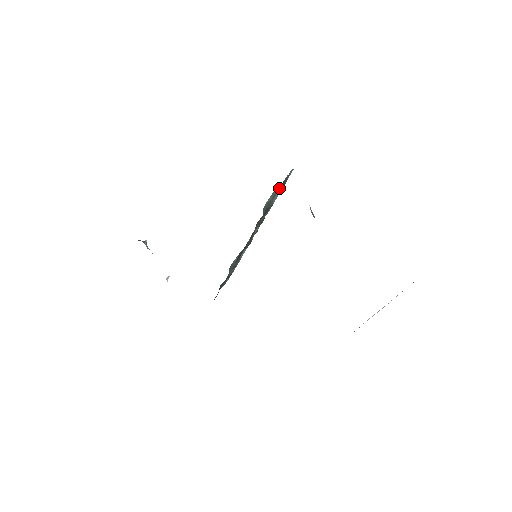
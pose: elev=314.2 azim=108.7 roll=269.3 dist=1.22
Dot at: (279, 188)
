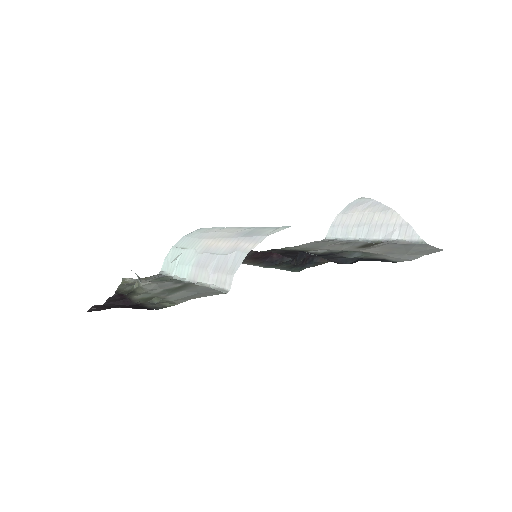
Dot at: occluded
